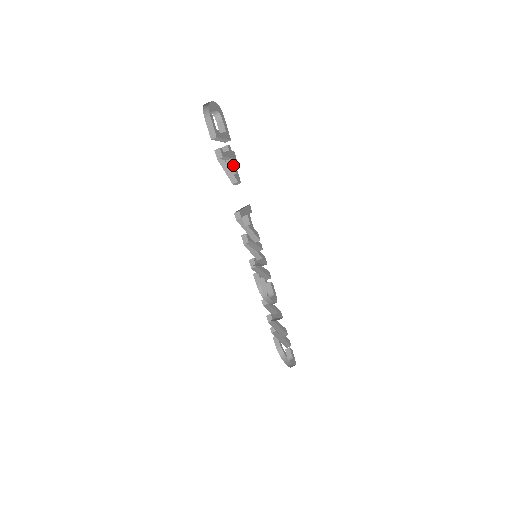
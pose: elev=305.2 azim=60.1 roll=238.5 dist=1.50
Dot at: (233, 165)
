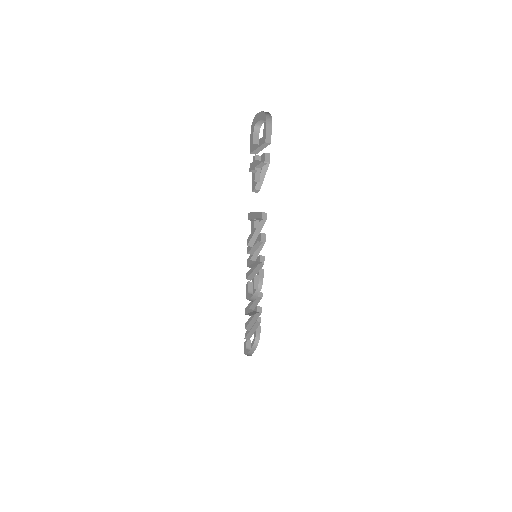
Dot at: occluded
